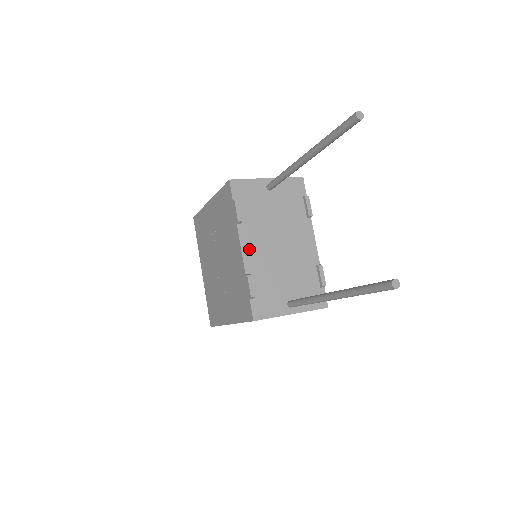
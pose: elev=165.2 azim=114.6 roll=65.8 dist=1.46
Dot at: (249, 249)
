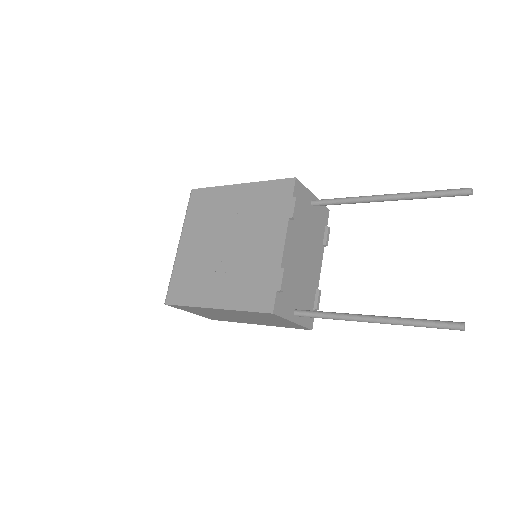
Dot at: (289, 246)
